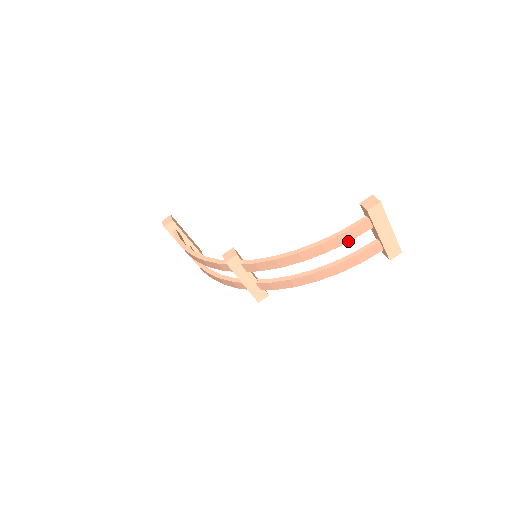
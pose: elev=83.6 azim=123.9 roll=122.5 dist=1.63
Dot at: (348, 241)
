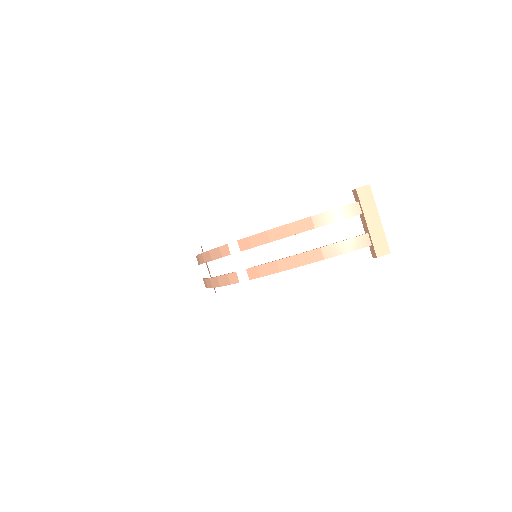
Dot at: (336, 221)
